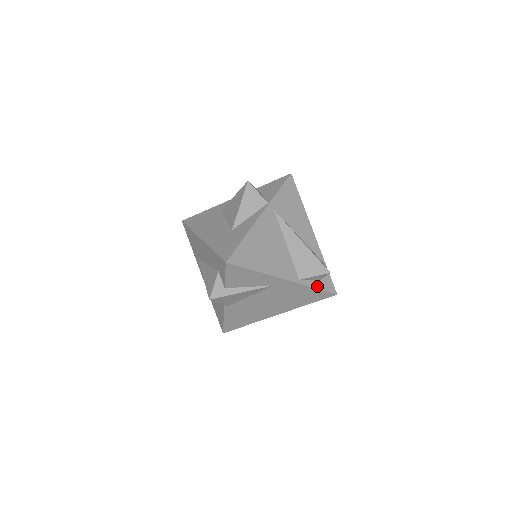
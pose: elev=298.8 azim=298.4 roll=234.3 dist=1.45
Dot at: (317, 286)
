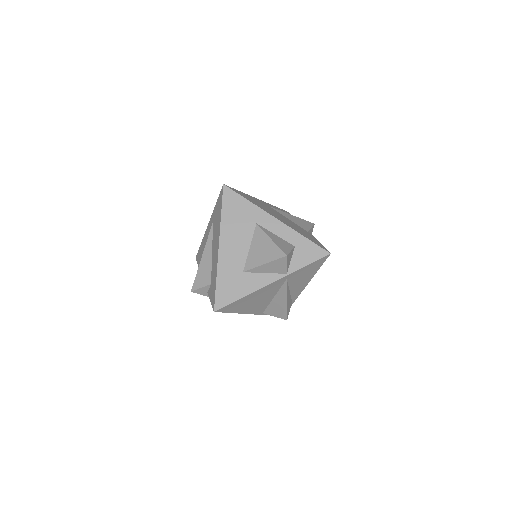
Dot at: occluded
